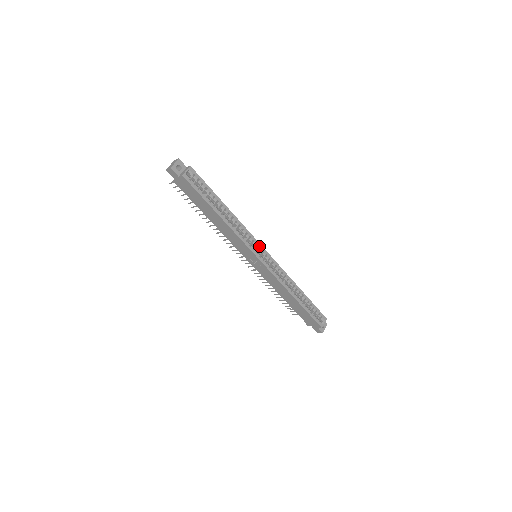
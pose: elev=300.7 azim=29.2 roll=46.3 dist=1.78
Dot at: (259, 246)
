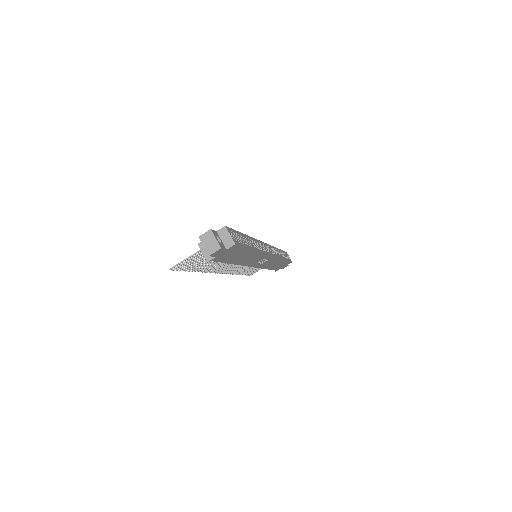
Dot at: (263, 244)
